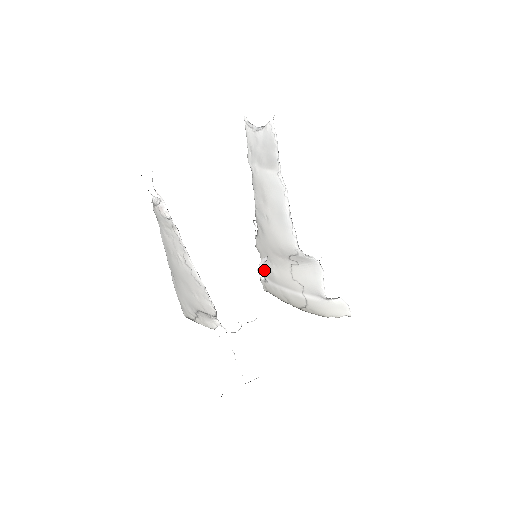
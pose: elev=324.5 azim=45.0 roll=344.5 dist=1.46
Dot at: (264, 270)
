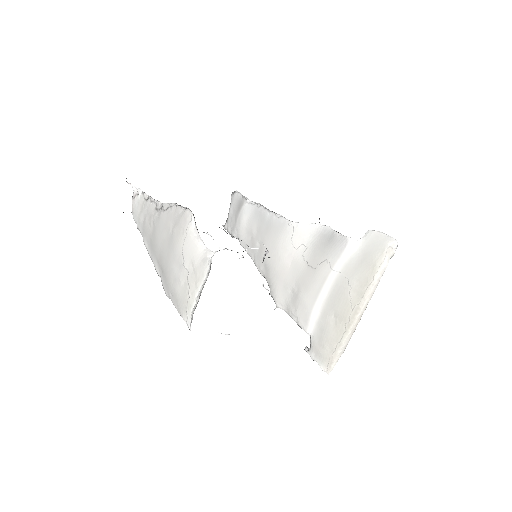
Dot at: (296, 319)
